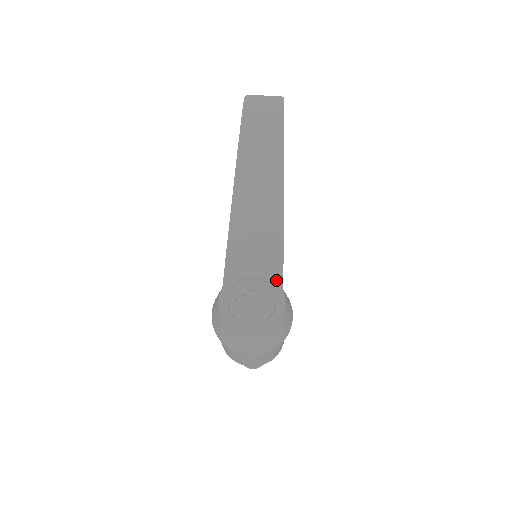
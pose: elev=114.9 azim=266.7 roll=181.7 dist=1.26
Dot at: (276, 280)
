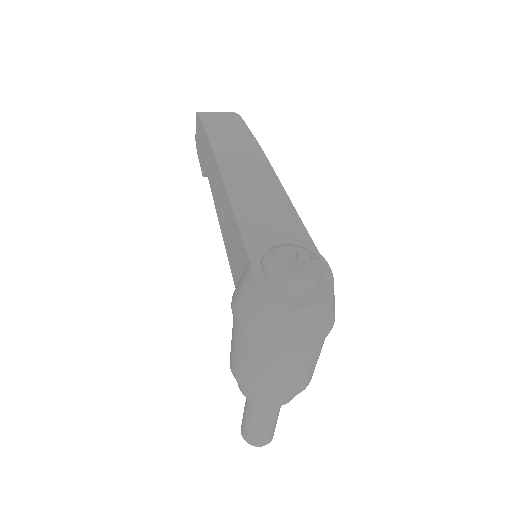
Dot at: (307, 245)
